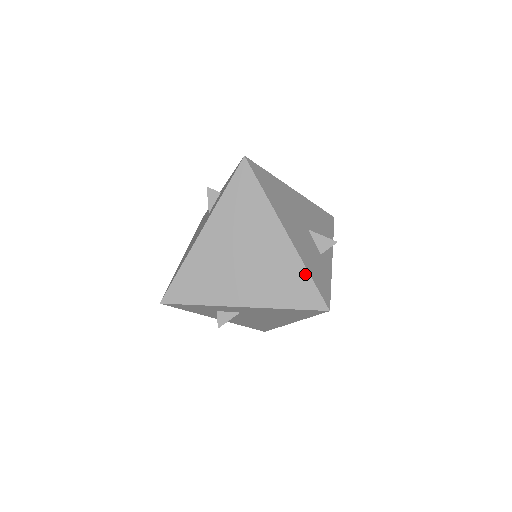
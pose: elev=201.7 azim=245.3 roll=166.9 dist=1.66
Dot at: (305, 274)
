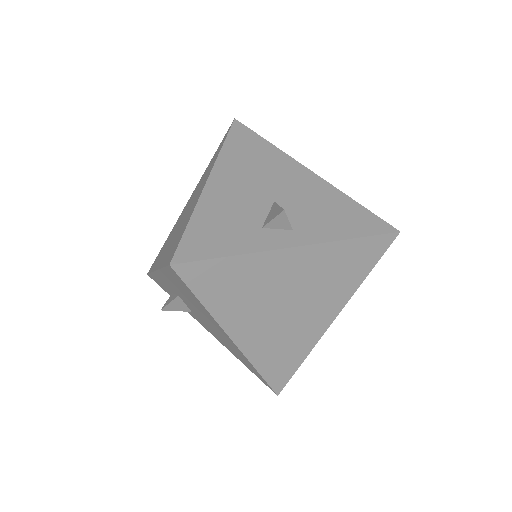
Dot at: (188, 222)
